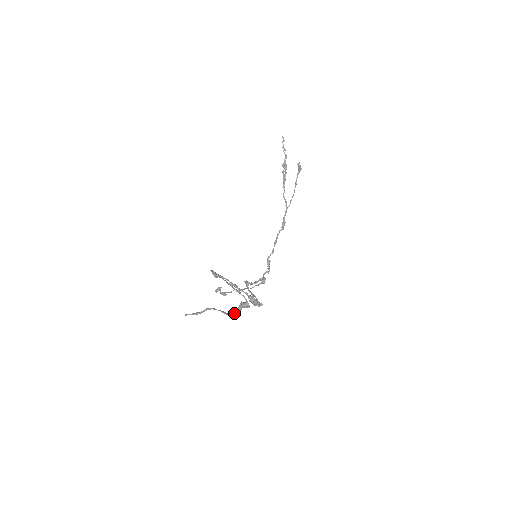
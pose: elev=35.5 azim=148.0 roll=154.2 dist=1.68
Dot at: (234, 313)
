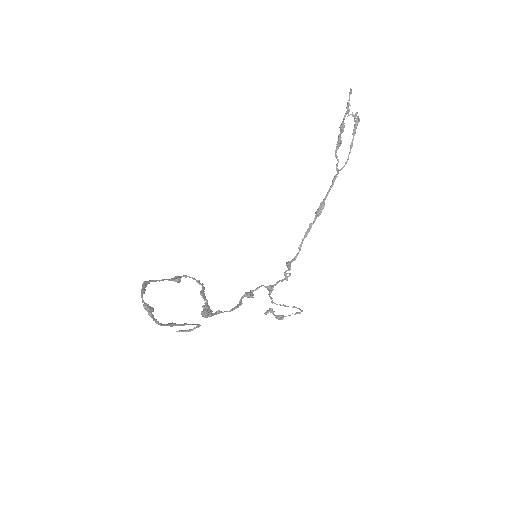
Dot at: (155, 321)
